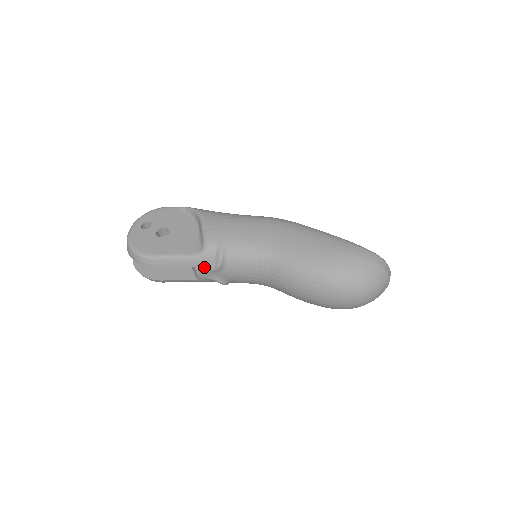
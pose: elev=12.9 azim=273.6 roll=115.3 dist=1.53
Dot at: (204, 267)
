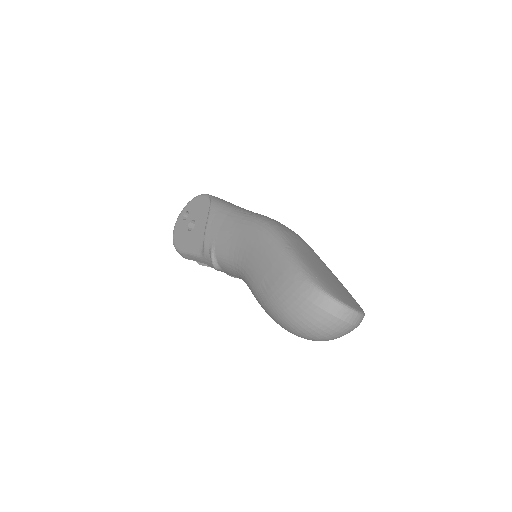
Dot at: (211, 265)
